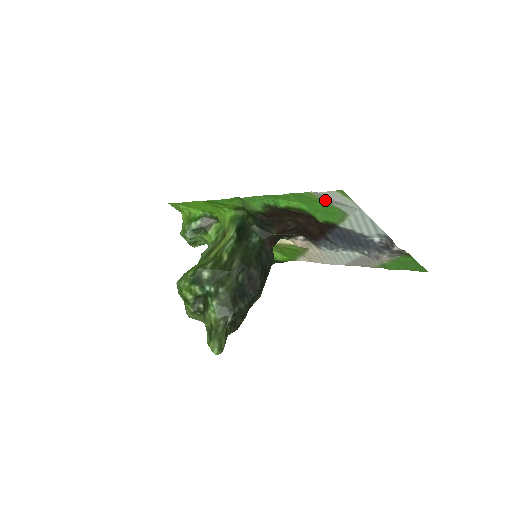
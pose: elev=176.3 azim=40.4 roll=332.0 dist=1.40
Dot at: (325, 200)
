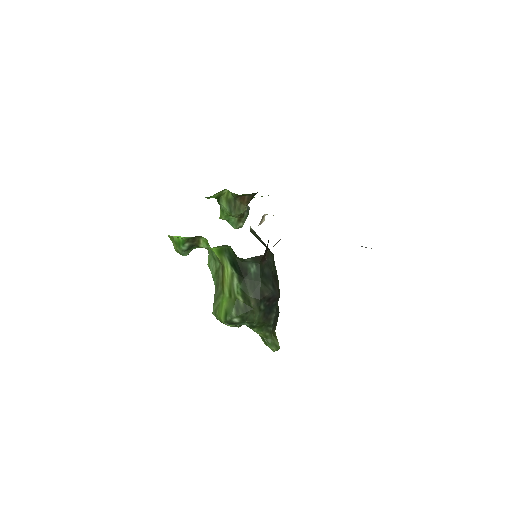
Dot at: occluded
